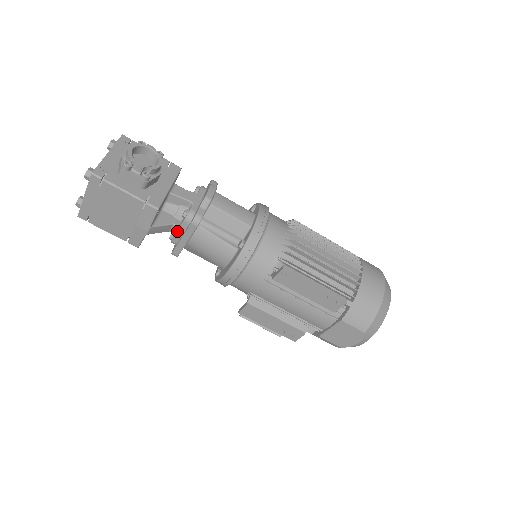
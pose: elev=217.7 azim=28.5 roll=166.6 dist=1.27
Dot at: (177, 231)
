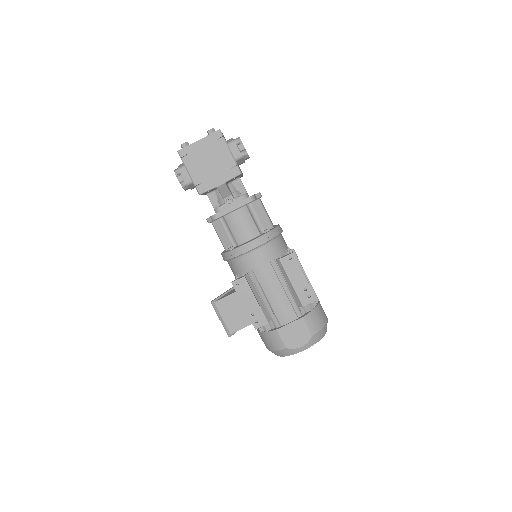
Dot at: (229, 202)
